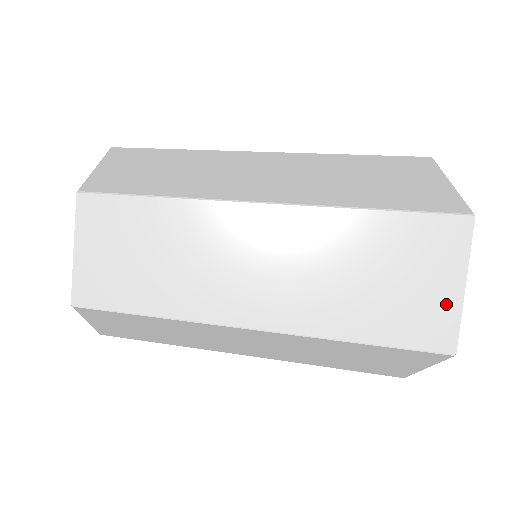
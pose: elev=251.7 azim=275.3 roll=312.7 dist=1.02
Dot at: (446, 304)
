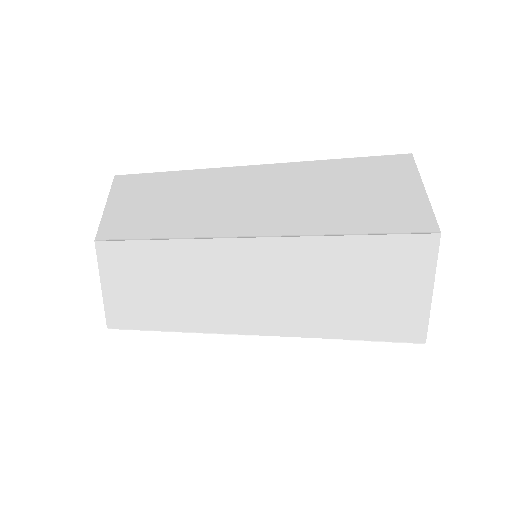
Dot at: occluded
